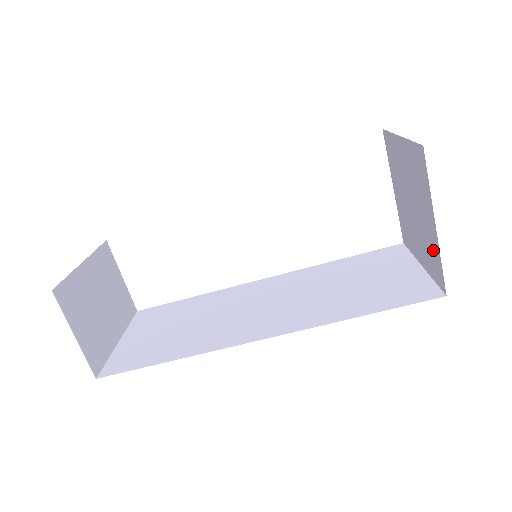
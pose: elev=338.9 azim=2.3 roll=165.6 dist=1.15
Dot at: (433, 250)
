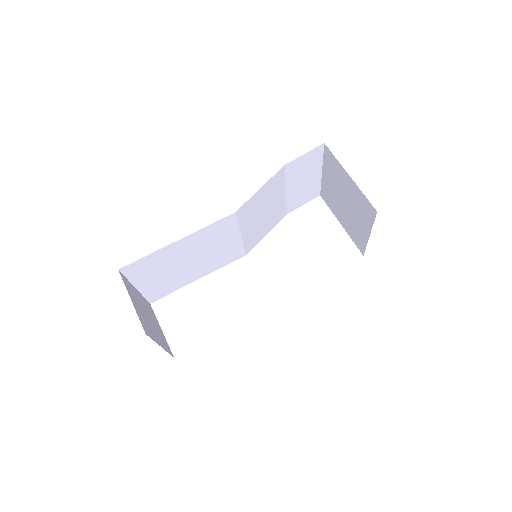
Dot at: (360, 199)
